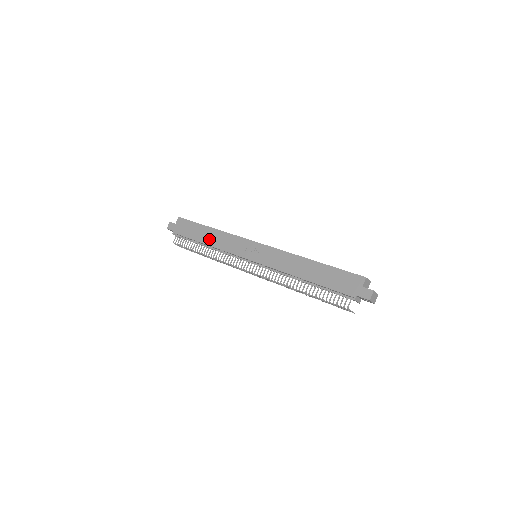
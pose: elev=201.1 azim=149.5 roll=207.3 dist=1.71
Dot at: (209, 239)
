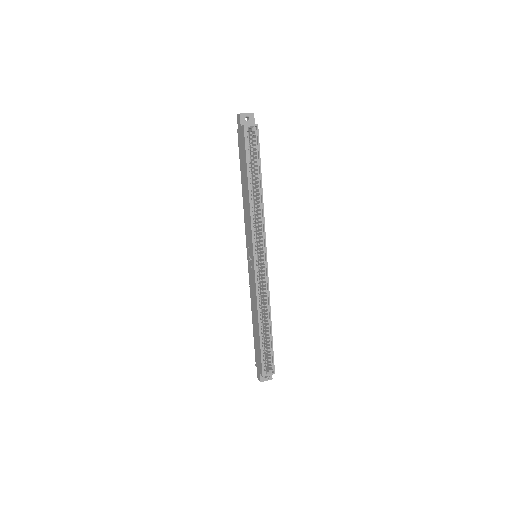
Dot at: (244, 192)
